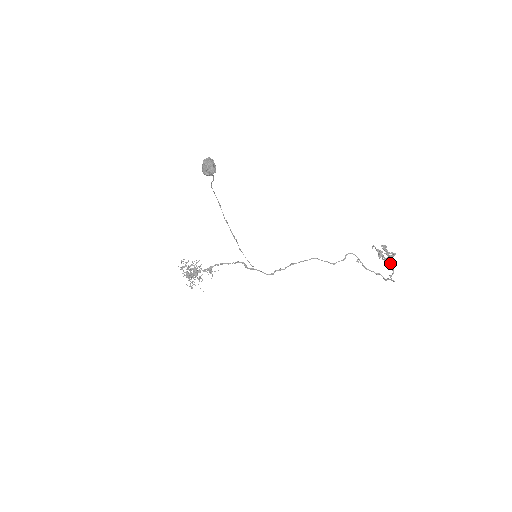
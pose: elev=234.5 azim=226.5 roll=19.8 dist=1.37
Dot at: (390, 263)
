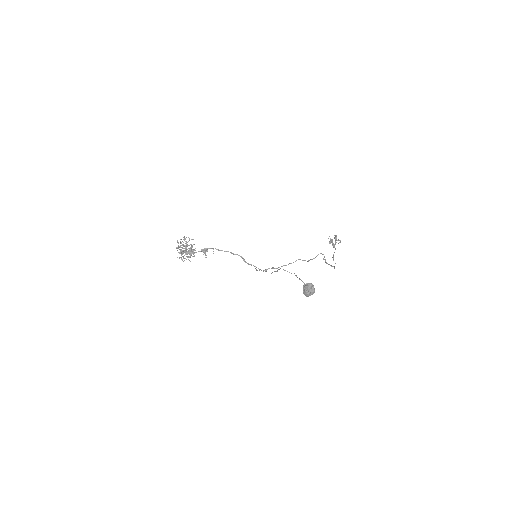
Dot at: occluded
